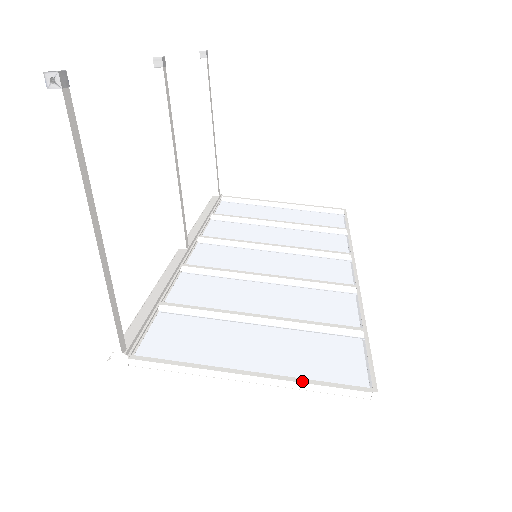
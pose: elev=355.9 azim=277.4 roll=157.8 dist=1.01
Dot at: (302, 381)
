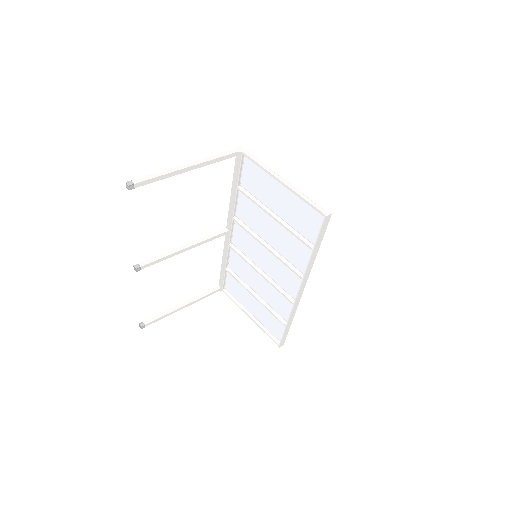
Dot at: (262, 330)
